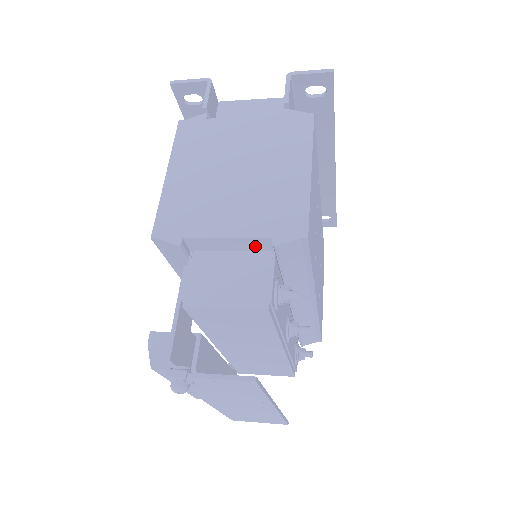
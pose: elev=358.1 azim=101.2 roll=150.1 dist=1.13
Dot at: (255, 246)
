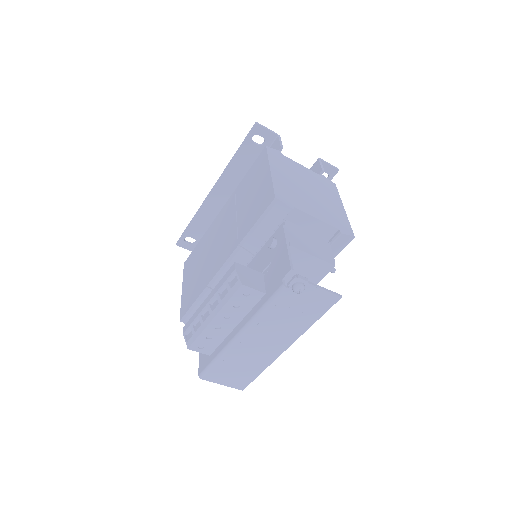
Dot at: (323, 231)
